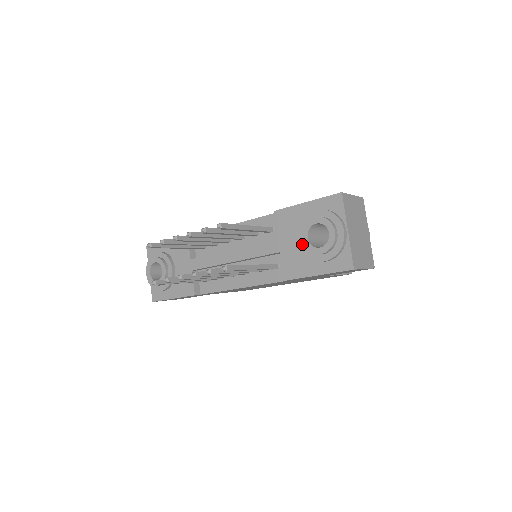
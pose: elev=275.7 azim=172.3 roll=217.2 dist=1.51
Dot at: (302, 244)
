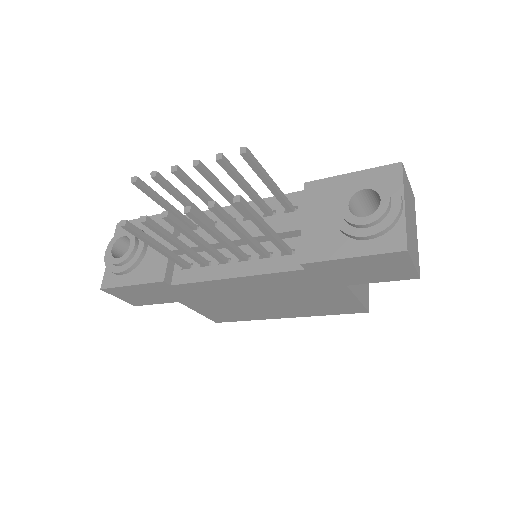
Dot at: (337, 216)
